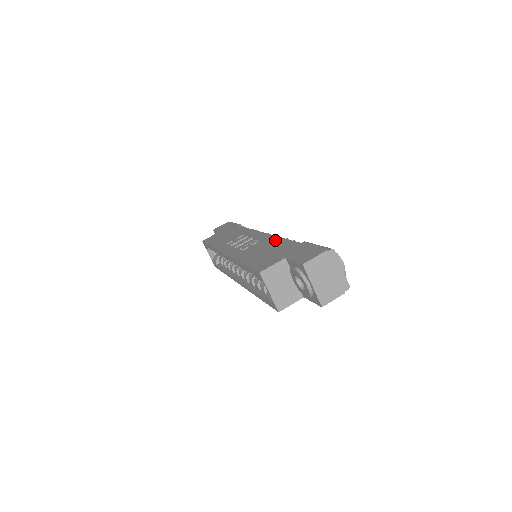
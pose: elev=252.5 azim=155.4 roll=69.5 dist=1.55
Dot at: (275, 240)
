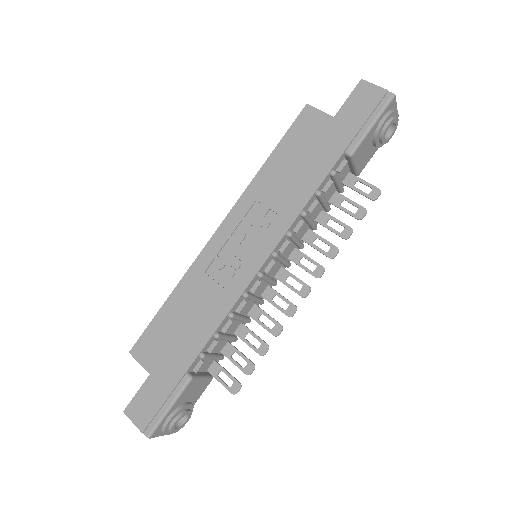
Dot at: (213, 319)
